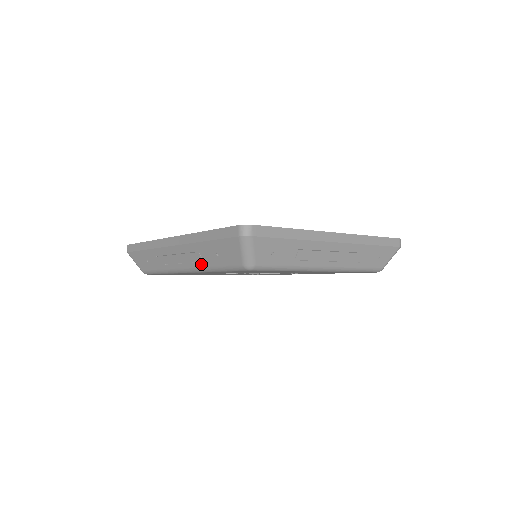
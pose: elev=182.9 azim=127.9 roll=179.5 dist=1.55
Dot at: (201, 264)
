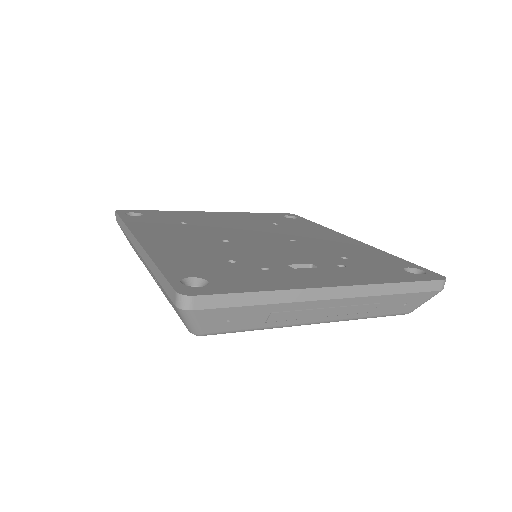
Dot at: occluded
